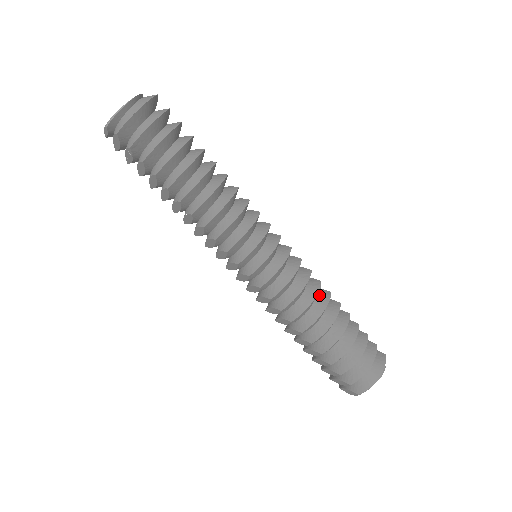
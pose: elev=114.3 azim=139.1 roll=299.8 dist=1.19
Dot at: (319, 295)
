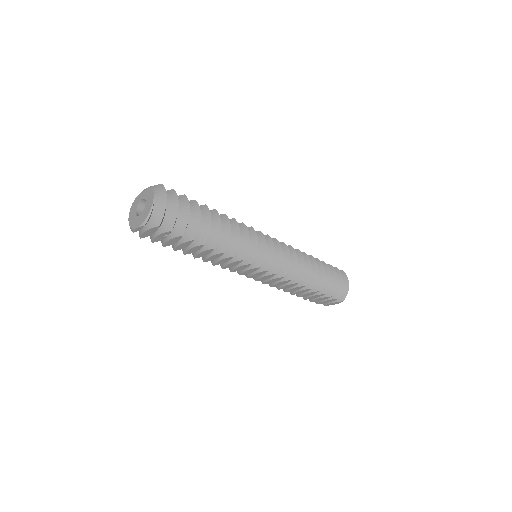
Dot at: occluded
